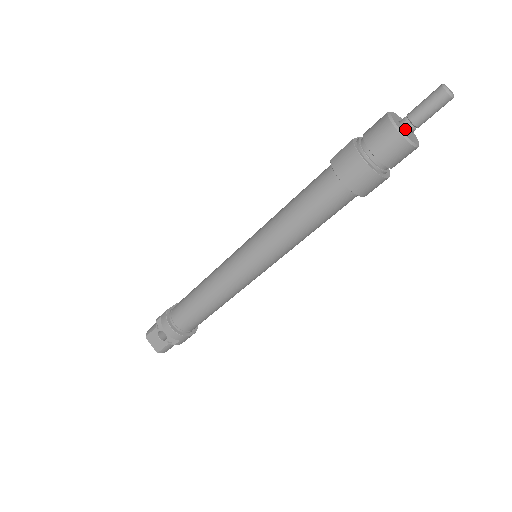
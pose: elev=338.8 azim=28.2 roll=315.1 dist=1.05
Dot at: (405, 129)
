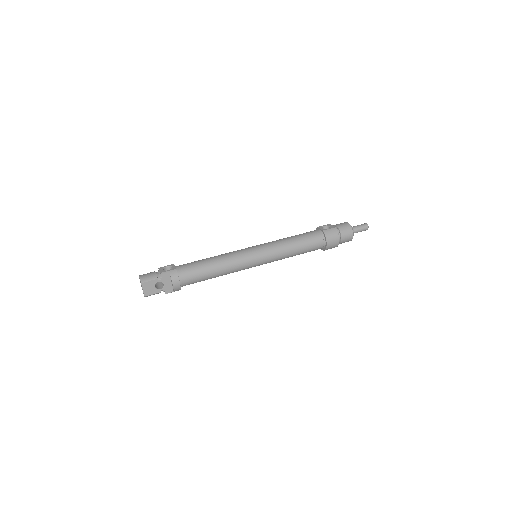
Dot at: occluded
